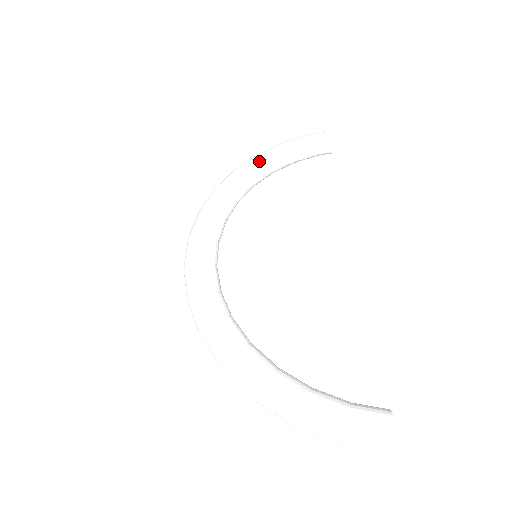
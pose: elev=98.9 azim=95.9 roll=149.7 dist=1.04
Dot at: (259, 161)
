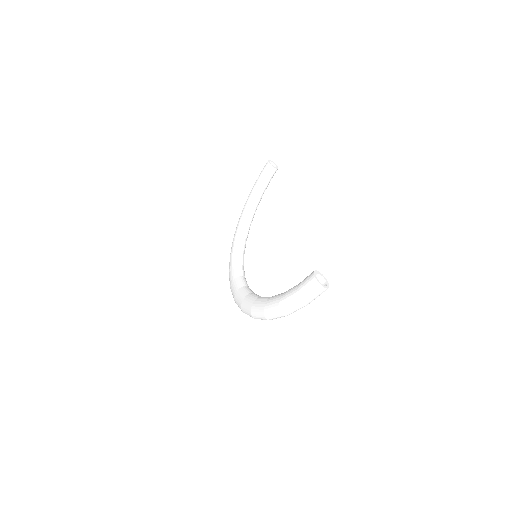
Dot at: (244, 210)
